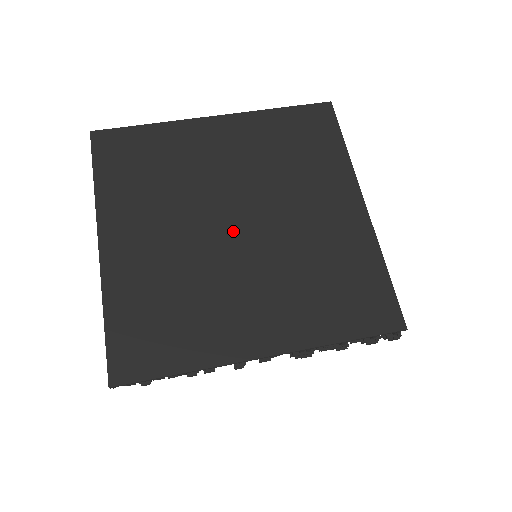
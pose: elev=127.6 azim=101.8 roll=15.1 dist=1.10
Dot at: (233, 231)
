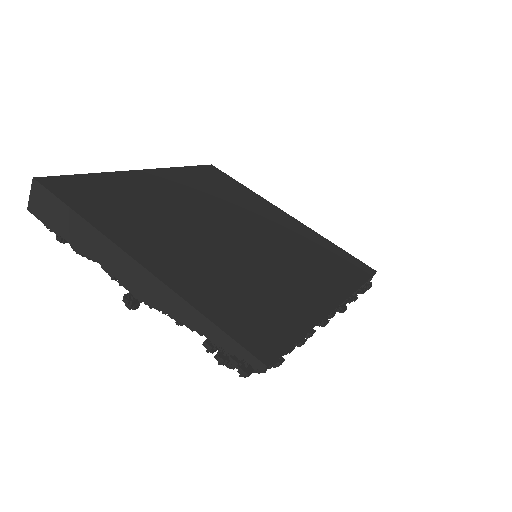
Dot at: (233, 236)
